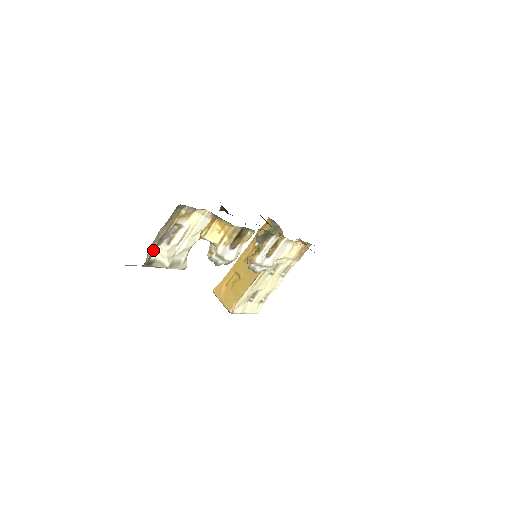
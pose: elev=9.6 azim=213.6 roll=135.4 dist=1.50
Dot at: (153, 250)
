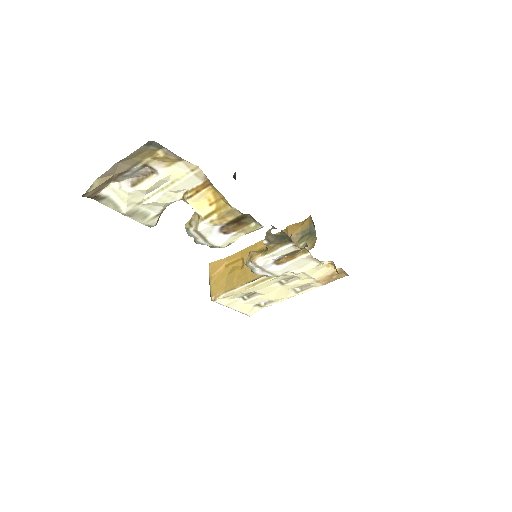
Dot at: (105, 183)
